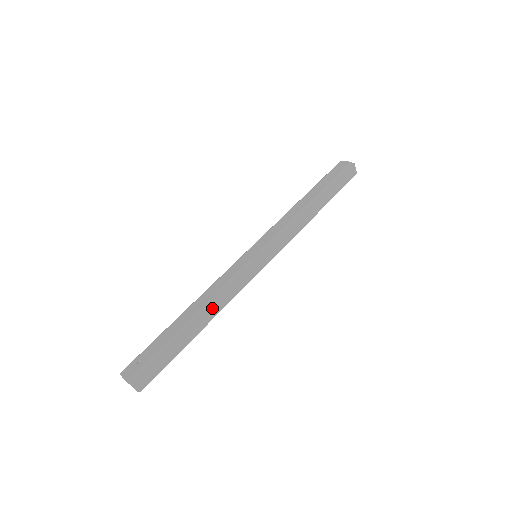
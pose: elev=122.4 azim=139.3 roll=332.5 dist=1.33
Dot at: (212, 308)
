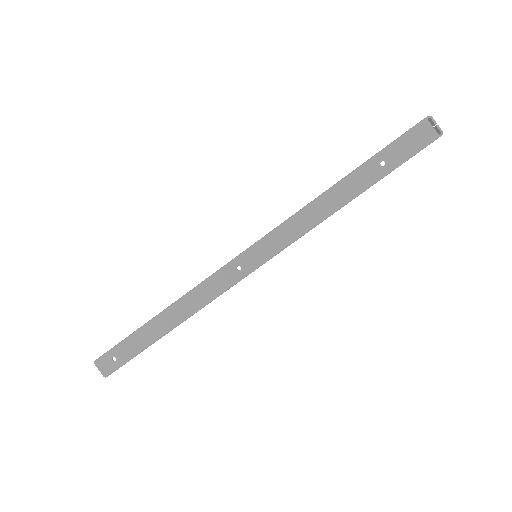
Dot at: occluded
